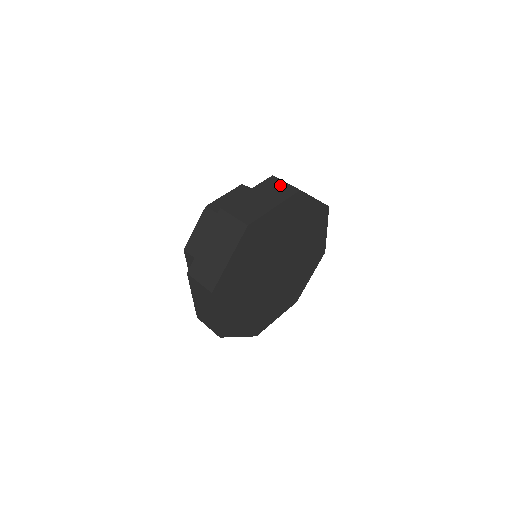
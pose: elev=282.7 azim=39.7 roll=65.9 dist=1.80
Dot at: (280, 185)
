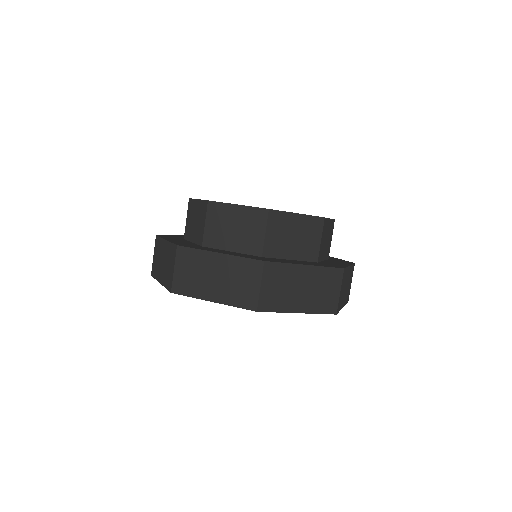
Dot at: (333, 290)
